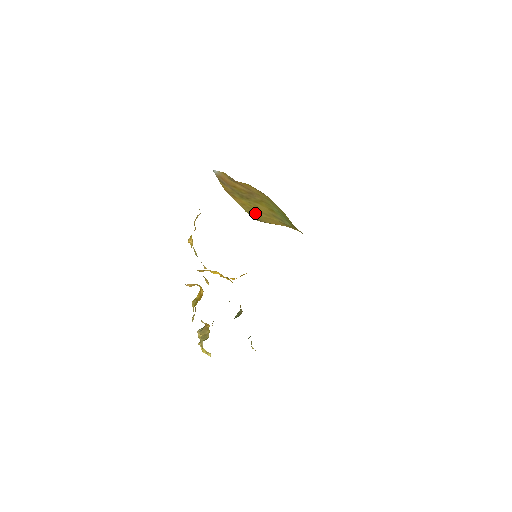
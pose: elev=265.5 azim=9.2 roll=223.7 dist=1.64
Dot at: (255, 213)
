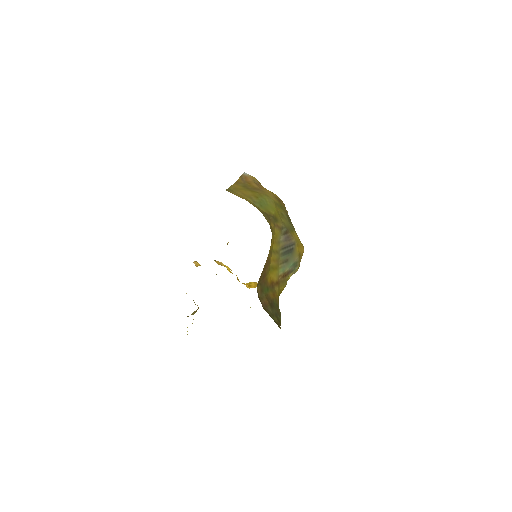
Dot at: (235, 191)
